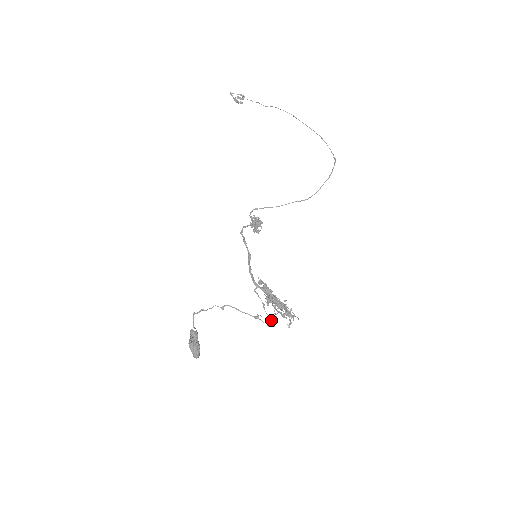
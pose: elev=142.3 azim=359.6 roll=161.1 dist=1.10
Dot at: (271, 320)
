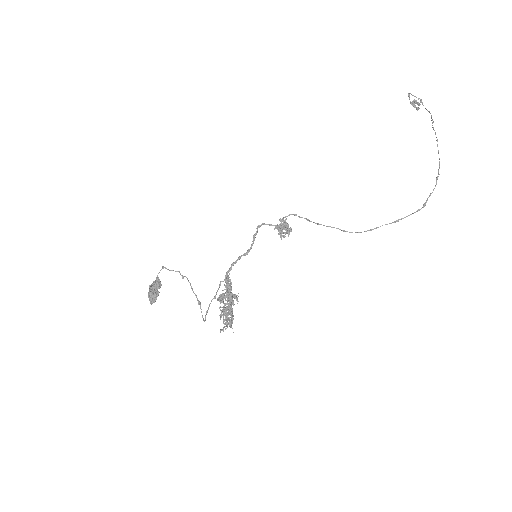
Dot at: (206, 314)
